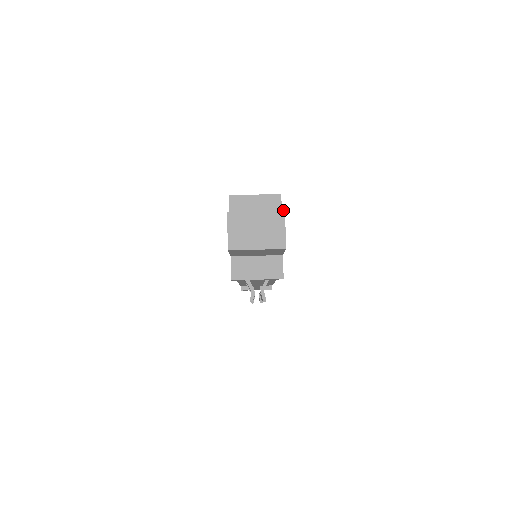
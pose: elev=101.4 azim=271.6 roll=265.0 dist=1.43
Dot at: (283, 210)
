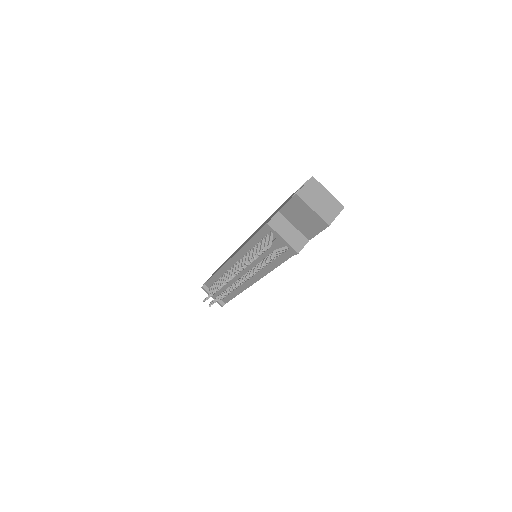
Dot at: occluded
